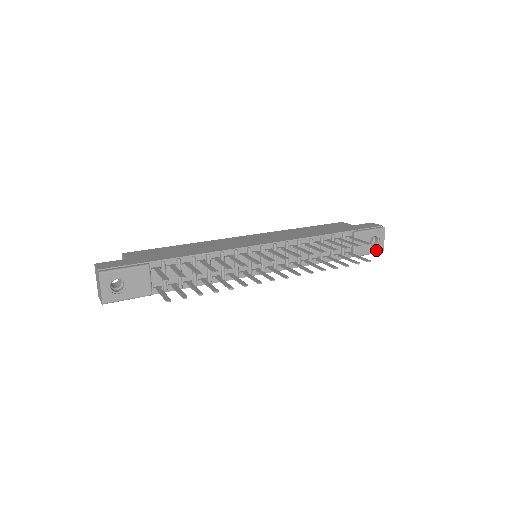
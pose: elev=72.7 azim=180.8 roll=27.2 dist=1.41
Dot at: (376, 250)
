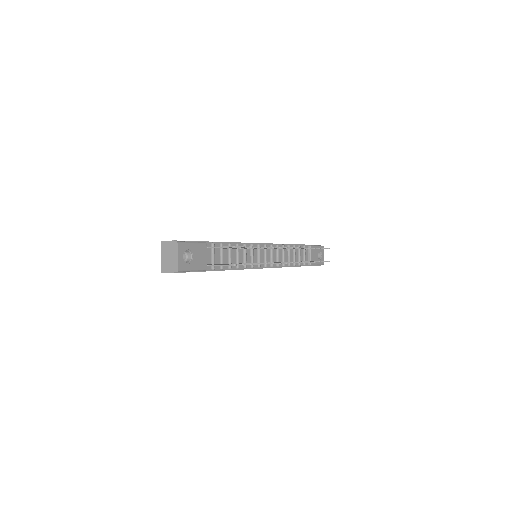
Dot at: (321, 262)
